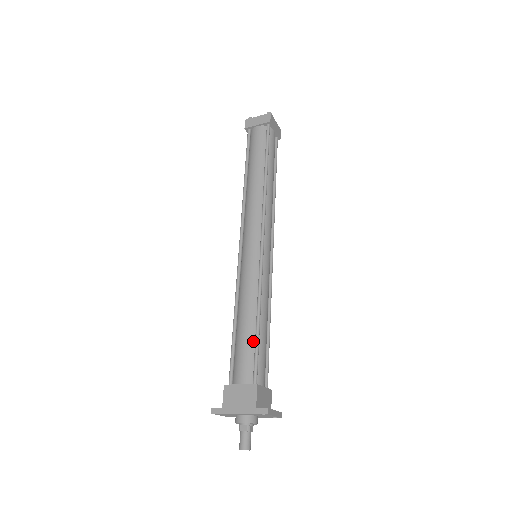
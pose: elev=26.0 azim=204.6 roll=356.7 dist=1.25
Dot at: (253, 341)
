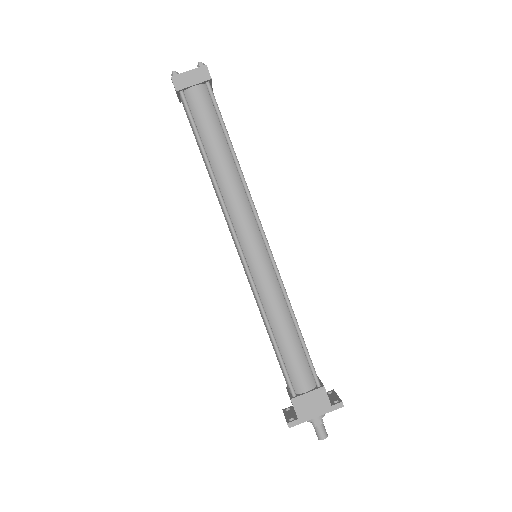
Dot at: (300, 348)
